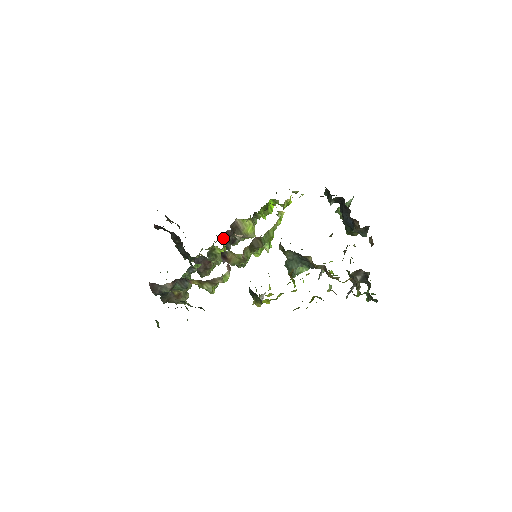
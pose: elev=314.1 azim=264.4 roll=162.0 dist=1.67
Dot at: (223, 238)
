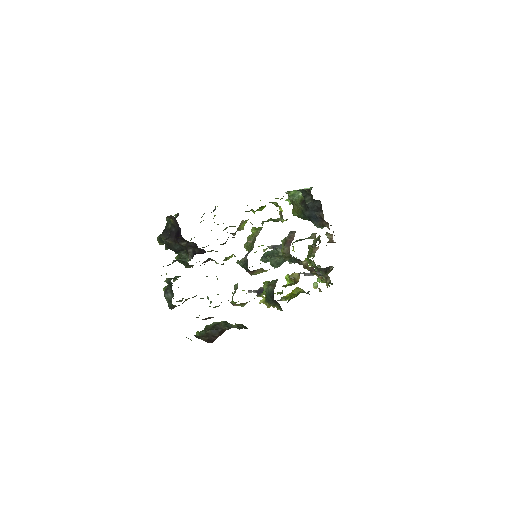
Dot at: occluded
